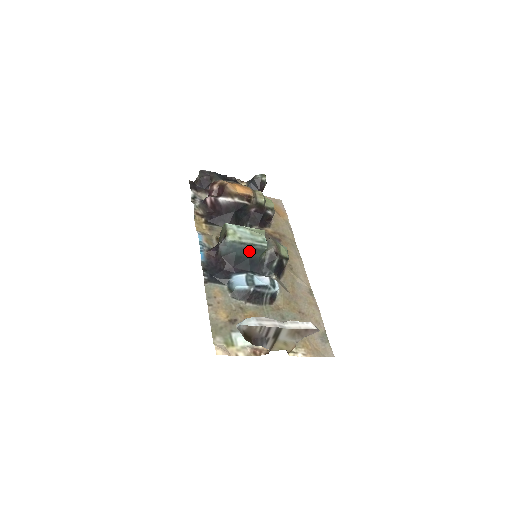
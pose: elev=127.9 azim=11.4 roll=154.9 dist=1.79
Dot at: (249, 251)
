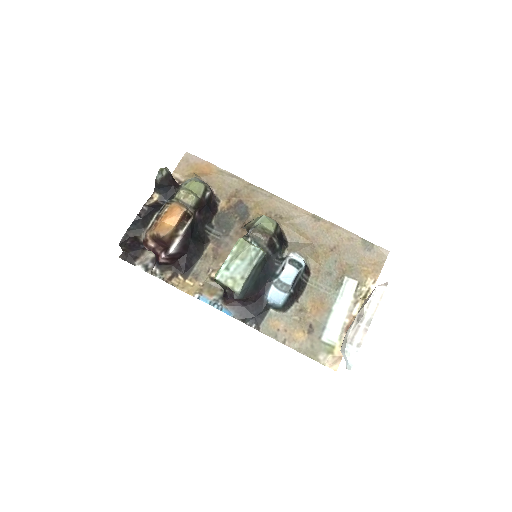
Dot at: (256, 272)
